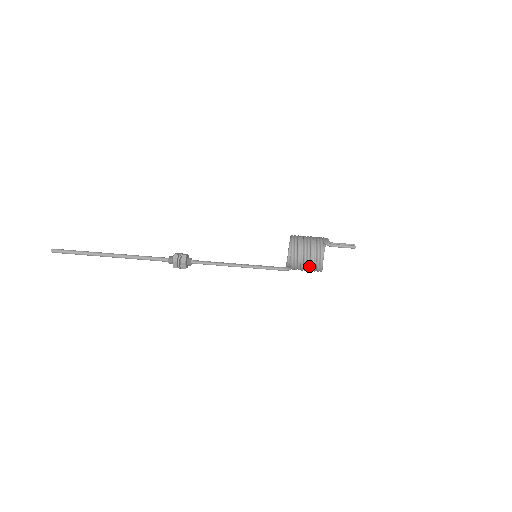
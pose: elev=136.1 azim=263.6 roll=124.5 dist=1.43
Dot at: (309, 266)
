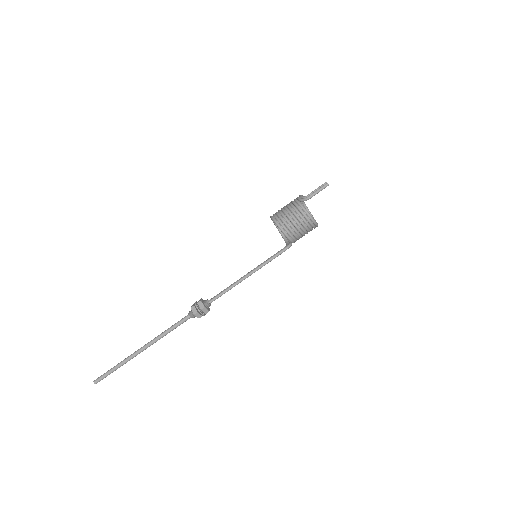
Dot at: (304, 229)
